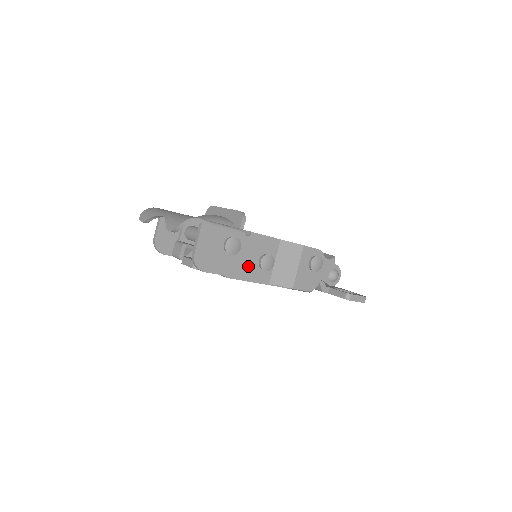
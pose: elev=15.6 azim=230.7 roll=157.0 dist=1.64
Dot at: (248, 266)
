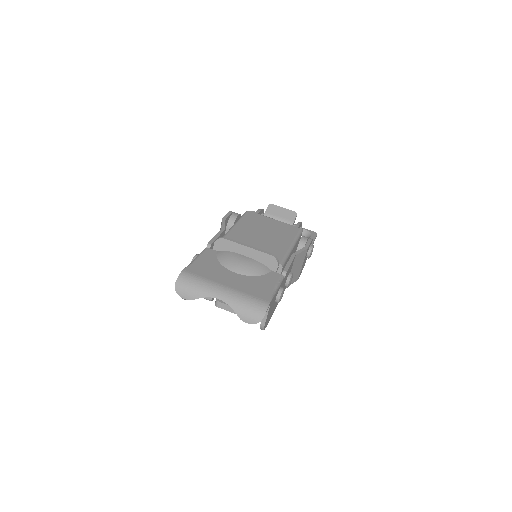
Dot at: occluded
